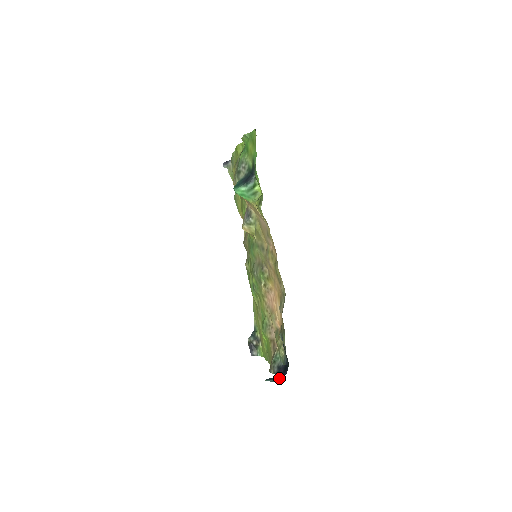
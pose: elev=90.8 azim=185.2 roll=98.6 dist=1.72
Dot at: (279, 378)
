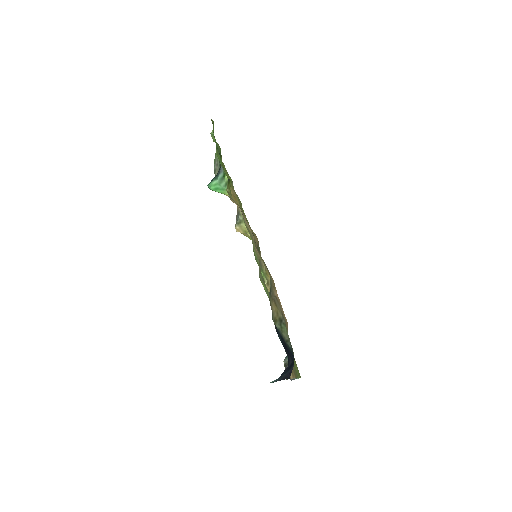
Dot at: occluded
